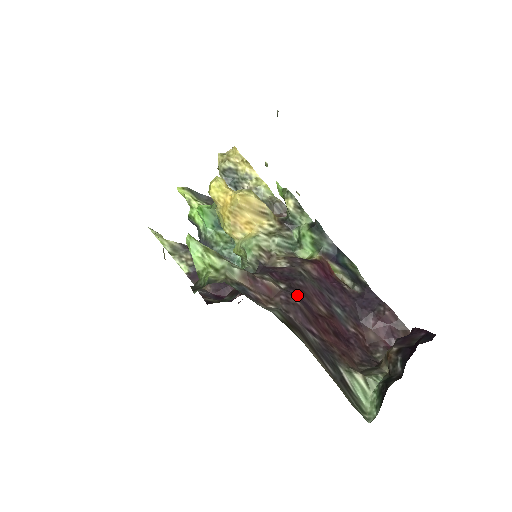
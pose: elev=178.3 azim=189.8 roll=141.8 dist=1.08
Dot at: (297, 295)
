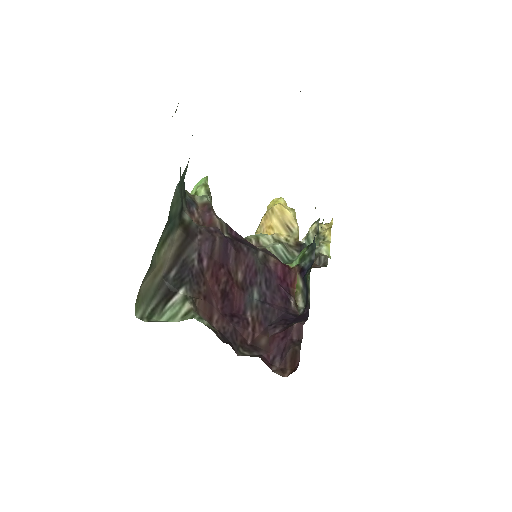
Dot at: (226, 241)
